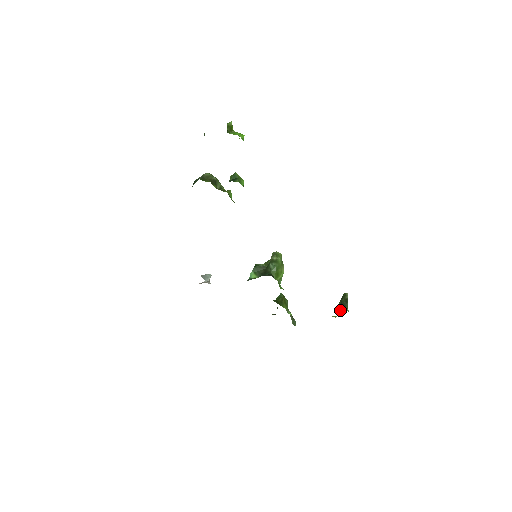
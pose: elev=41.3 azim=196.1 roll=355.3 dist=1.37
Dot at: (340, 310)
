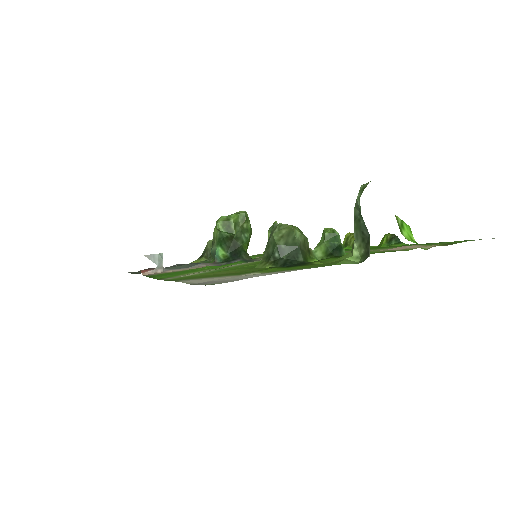
Dot at: occluded
